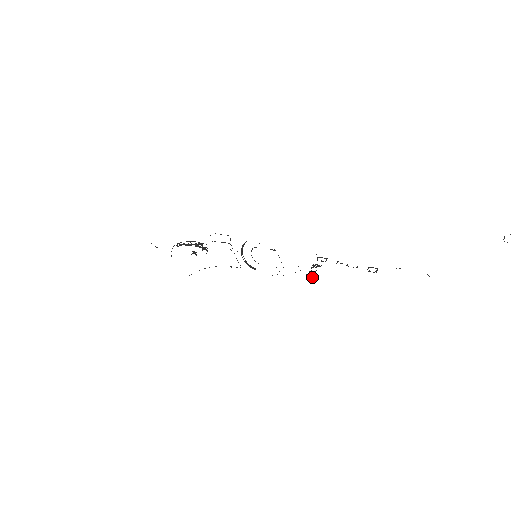
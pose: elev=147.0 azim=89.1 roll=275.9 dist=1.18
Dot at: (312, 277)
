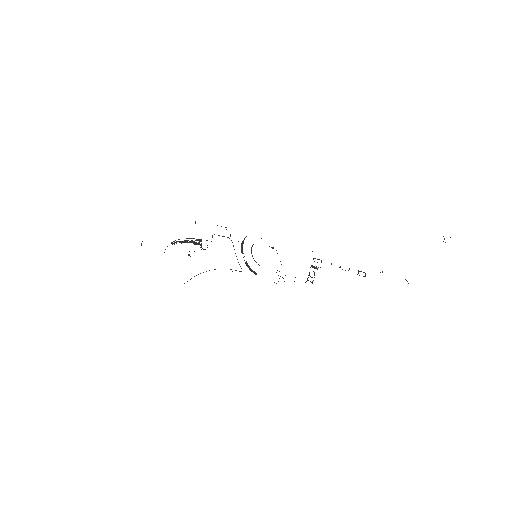
Dot at: occluded
